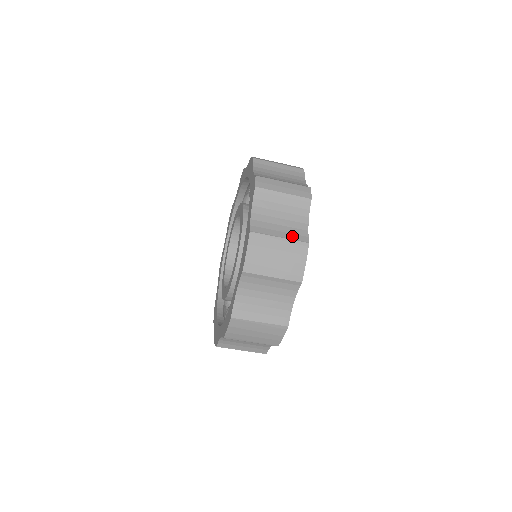
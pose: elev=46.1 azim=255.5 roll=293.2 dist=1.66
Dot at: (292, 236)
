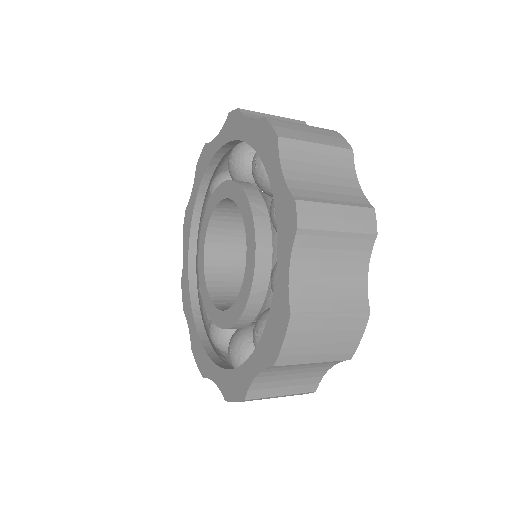
Dot at: (348, 305)
